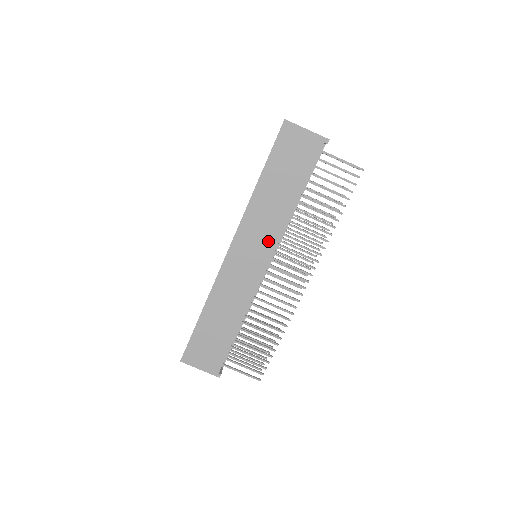
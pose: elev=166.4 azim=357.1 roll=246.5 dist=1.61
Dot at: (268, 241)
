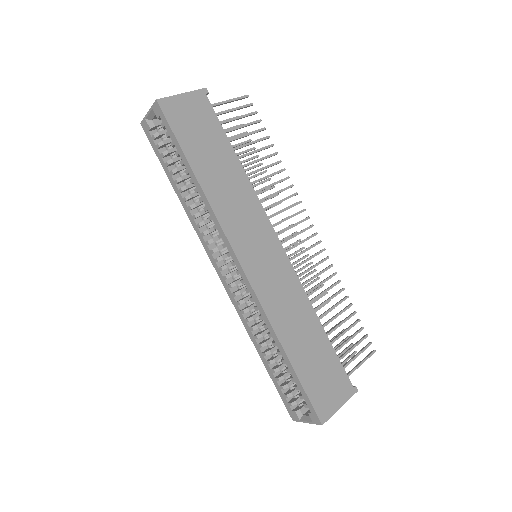
Dot at: (259, 222)
